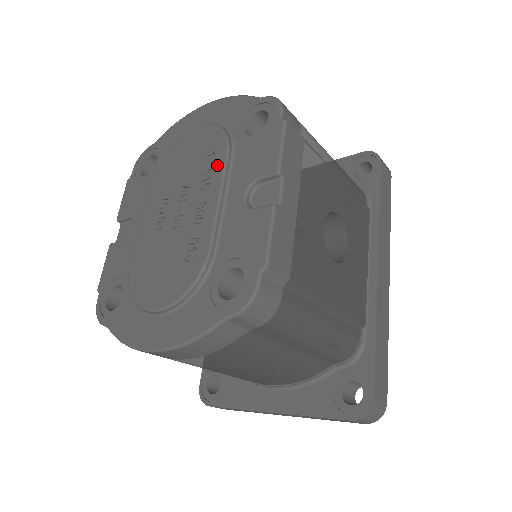
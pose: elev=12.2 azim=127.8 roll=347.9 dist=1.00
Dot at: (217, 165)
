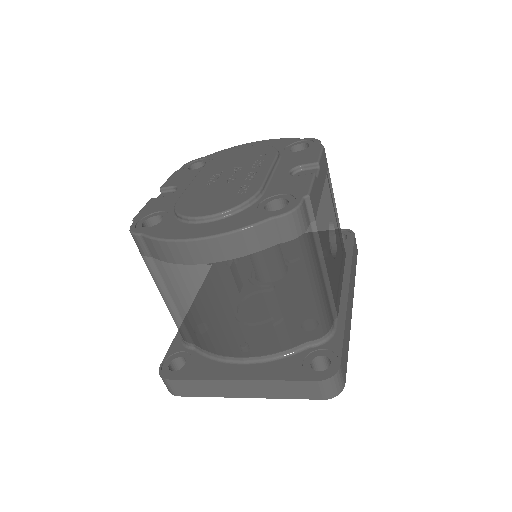
Dot at: (268, 158)
